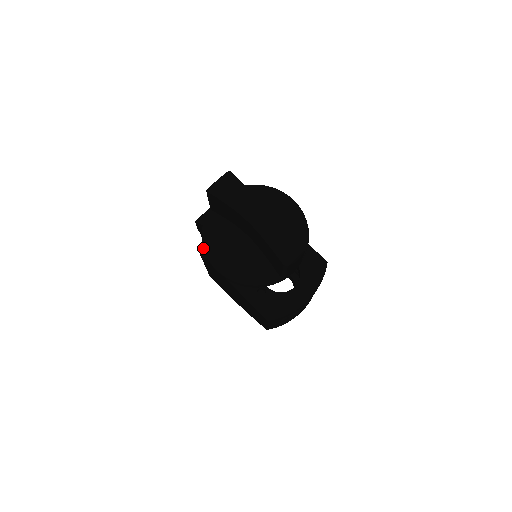
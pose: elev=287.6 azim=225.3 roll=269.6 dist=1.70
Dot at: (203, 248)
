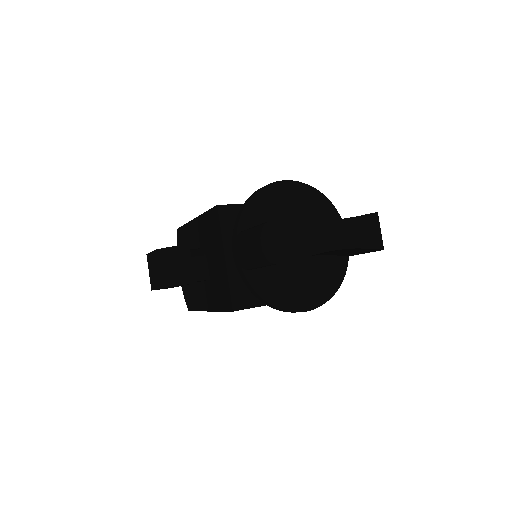
Dot at: (279, 309)
